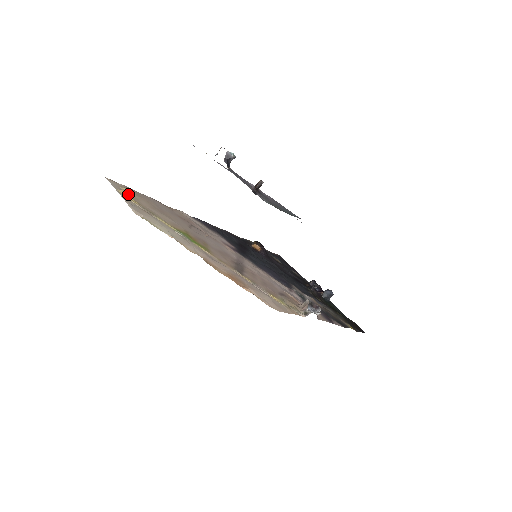
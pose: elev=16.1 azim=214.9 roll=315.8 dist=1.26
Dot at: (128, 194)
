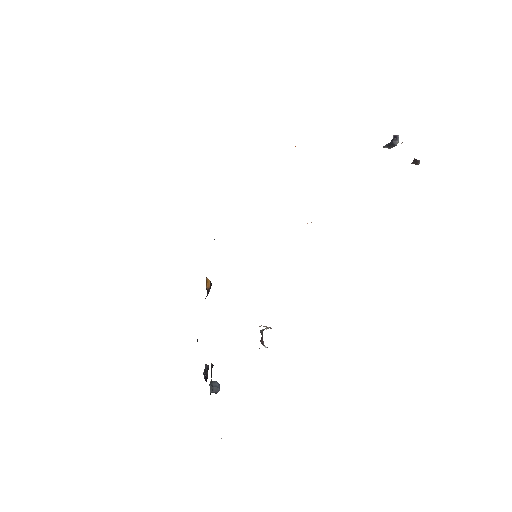
Dot at: occluded
